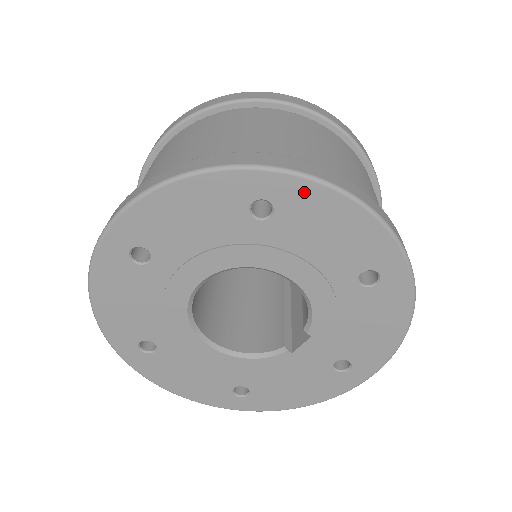
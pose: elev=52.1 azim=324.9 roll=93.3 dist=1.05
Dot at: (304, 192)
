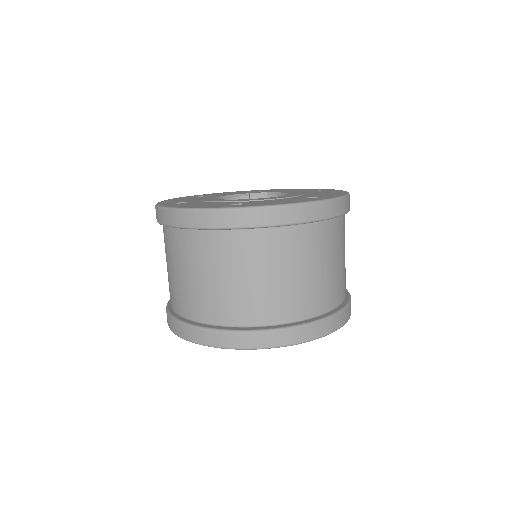
Dot at: occluded
